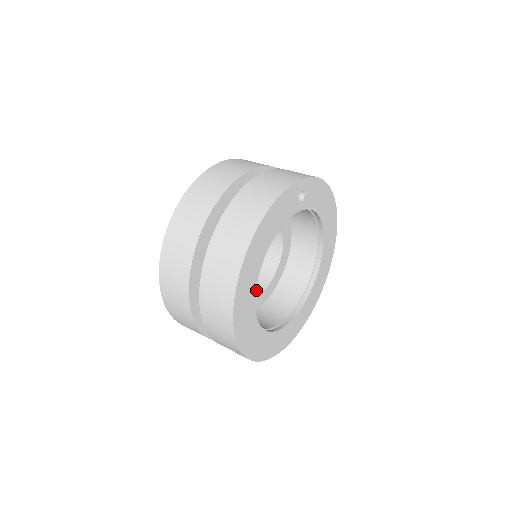
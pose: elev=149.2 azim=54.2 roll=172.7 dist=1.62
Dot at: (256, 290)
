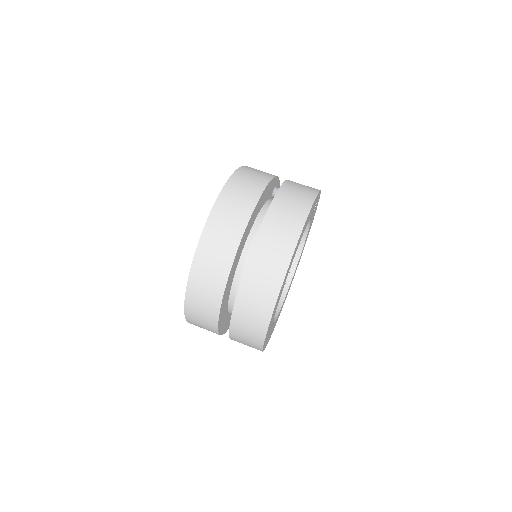
Dot at: occluded
